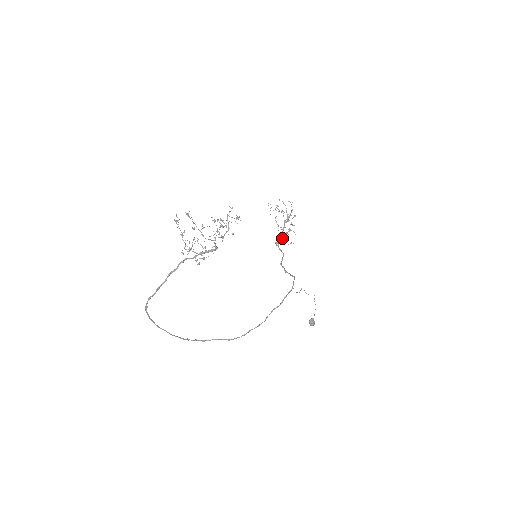
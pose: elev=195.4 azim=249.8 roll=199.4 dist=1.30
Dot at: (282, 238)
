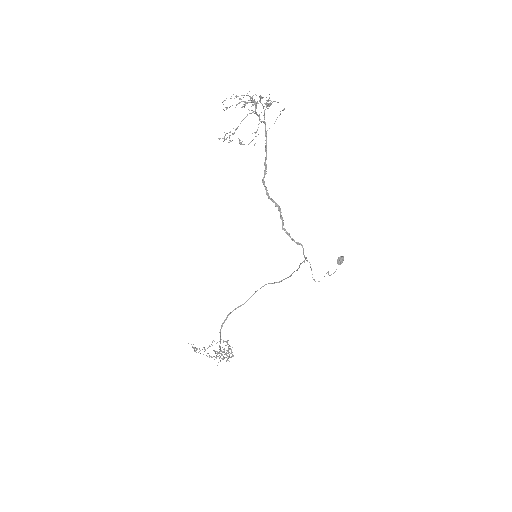
Dot at: (266, 138)
